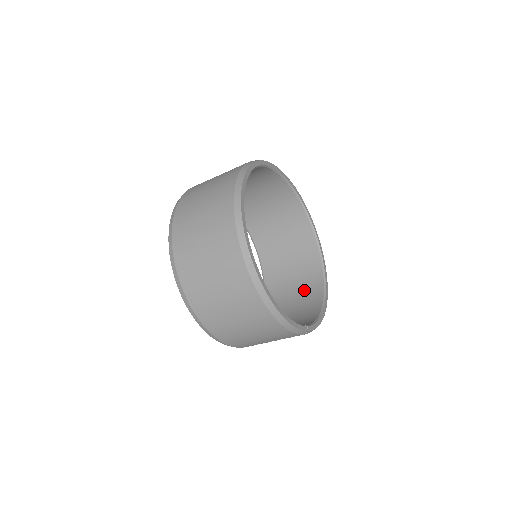
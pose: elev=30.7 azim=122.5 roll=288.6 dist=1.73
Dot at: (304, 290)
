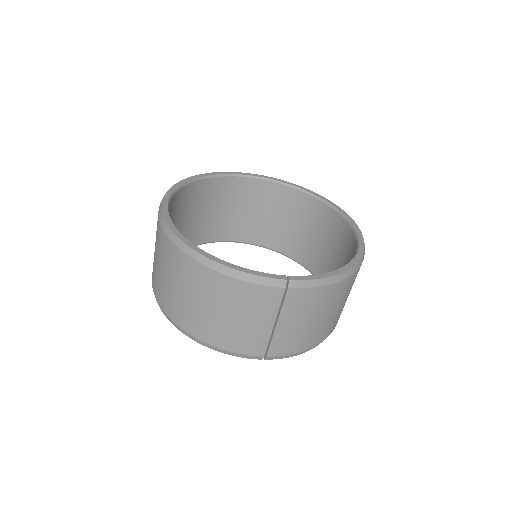
Dot at: occluded
